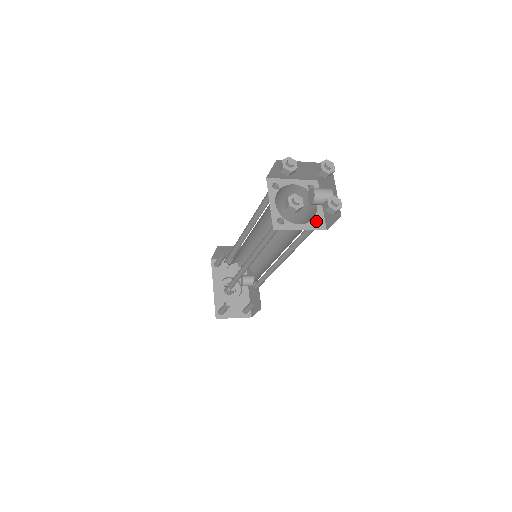
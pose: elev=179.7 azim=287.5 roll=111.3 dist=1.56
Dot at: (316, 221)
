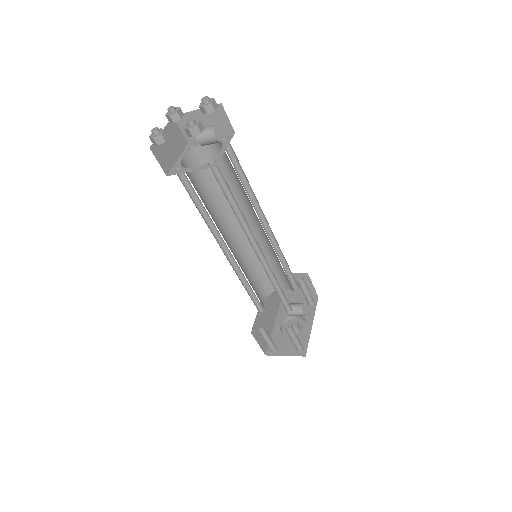
Dot at: occluded
